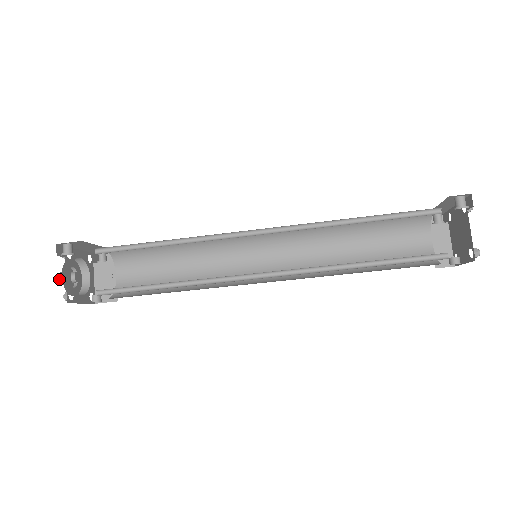
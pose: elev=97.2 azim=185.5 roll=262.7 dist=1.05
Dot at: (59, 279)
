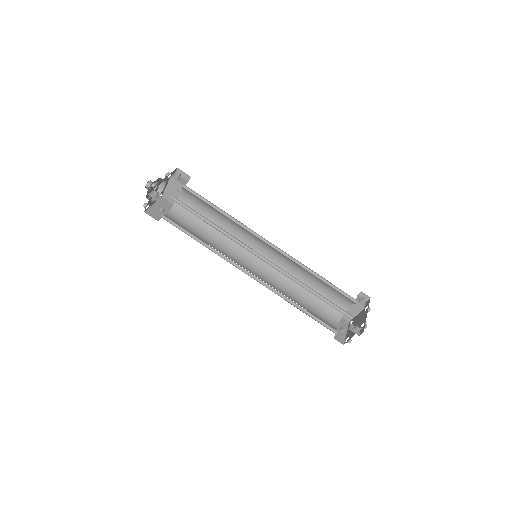
Dot at: (145, 186)
